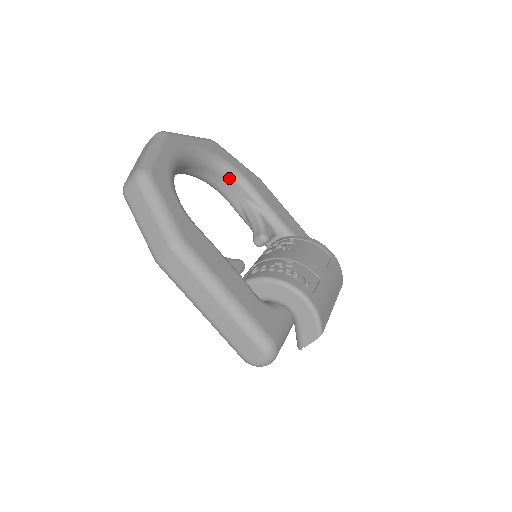
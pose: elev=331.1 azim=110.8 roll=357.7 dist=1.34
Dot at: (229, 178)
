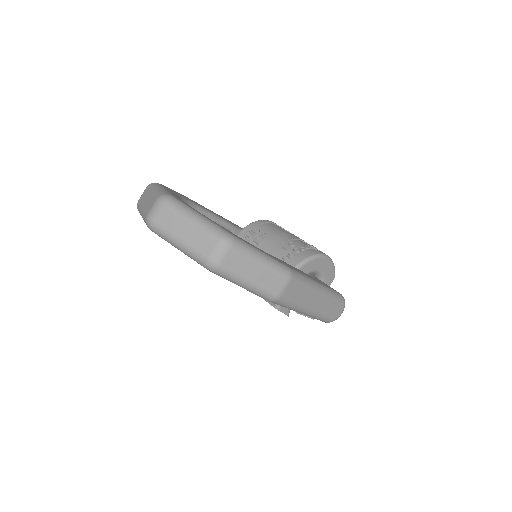
Dot at: occluded
